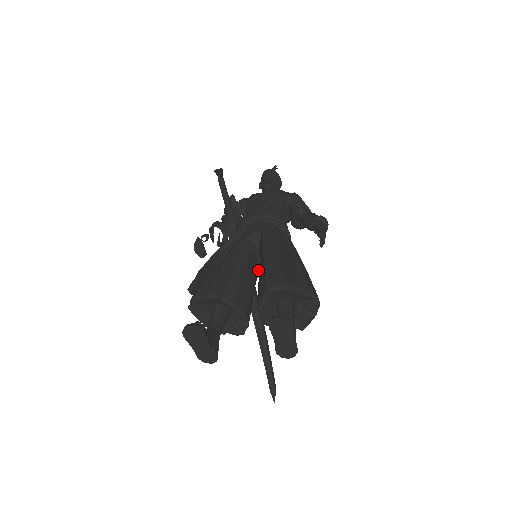
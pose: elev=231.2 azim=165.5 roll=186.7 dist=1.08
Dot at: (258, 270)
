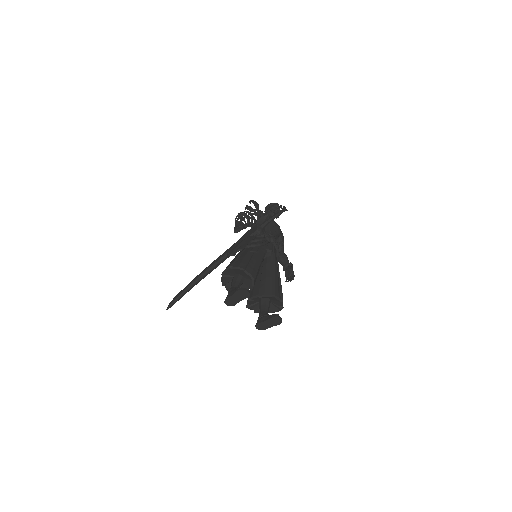
Dot at: occluded
